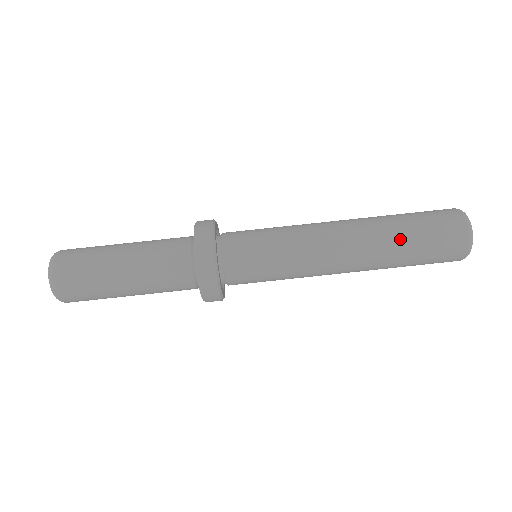
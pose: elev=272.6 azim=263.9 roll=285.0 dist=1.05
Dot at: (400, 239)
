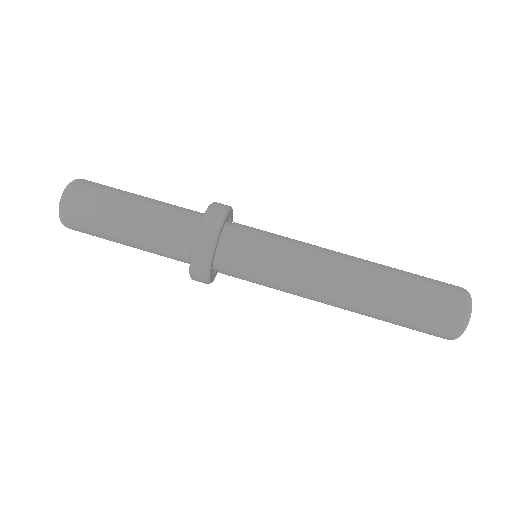
Dot at: (398, 290)
